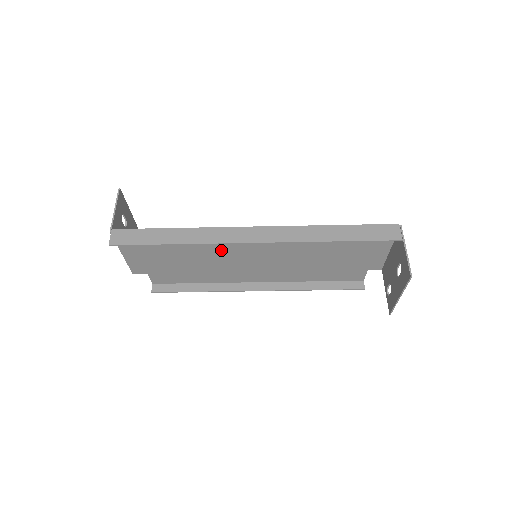
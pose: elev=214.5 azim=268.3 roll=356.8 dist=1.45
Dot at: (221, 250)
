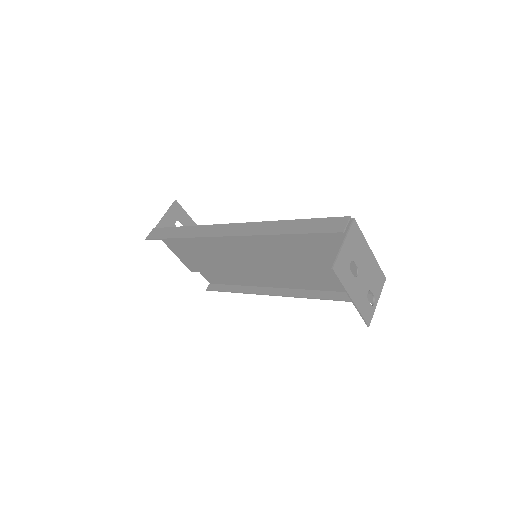
Dot at: (228, 249)
